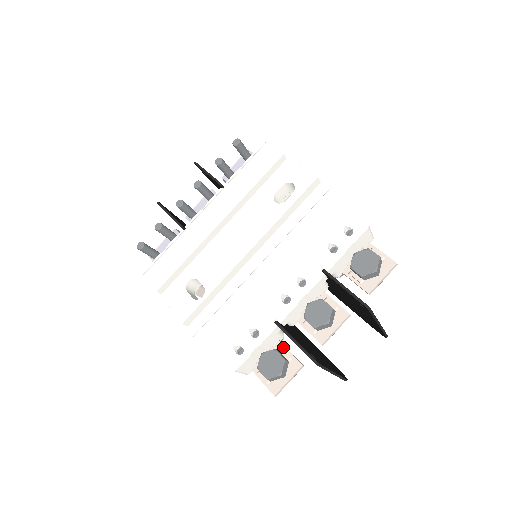
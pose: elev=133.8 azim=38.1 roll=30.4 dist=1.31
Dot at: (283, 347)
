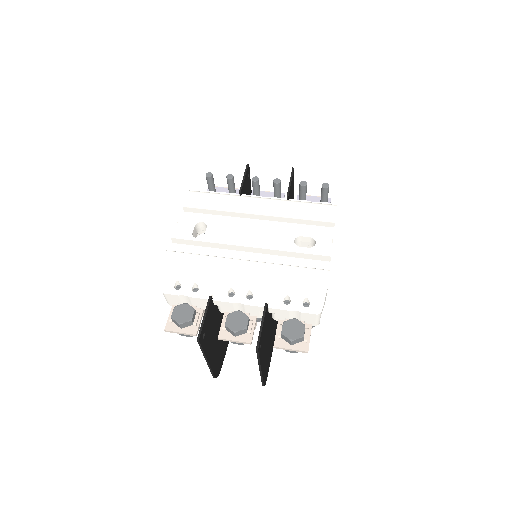
Dot at: (201, 314)
